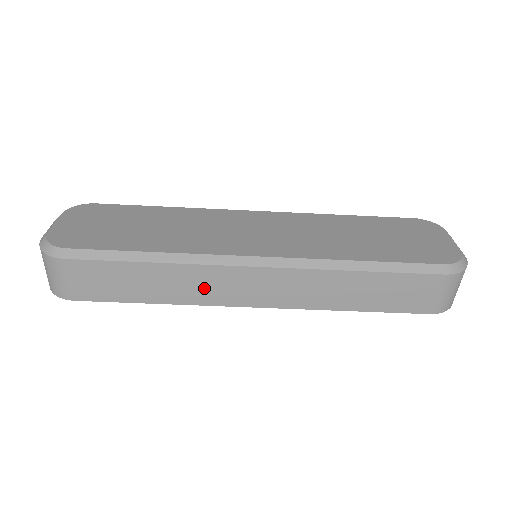
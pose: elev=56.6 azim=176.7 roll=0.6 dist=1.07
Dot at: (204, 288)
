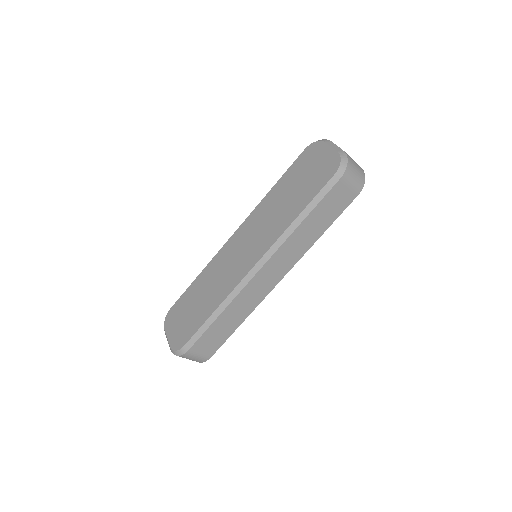
Dot at: (250, 300)
